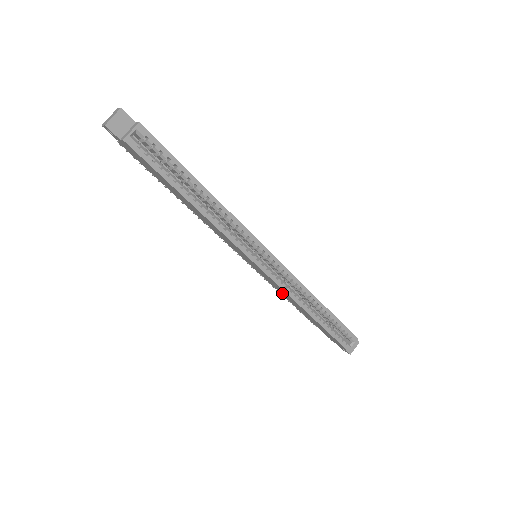
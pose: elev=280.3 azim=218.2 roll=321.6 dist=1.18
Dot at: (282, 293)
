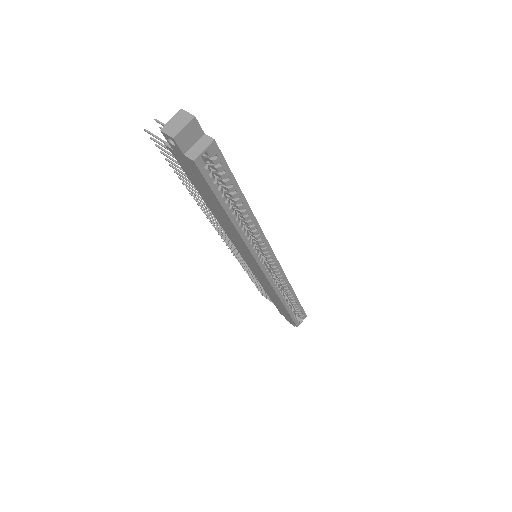
Dot at: (263, 284)
